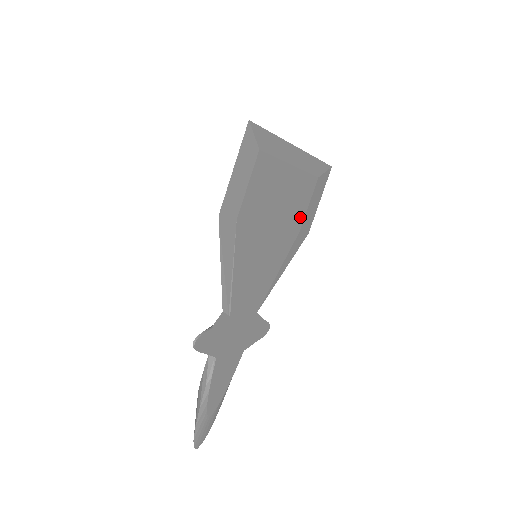
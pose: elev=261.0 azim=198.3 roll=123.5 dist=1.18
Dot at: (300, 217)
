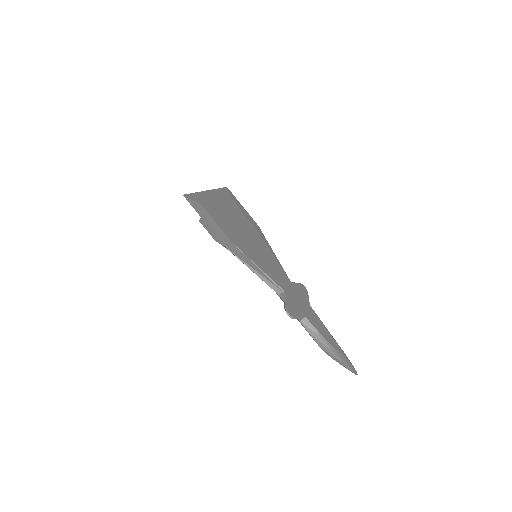
Dot at: (247, 221)
